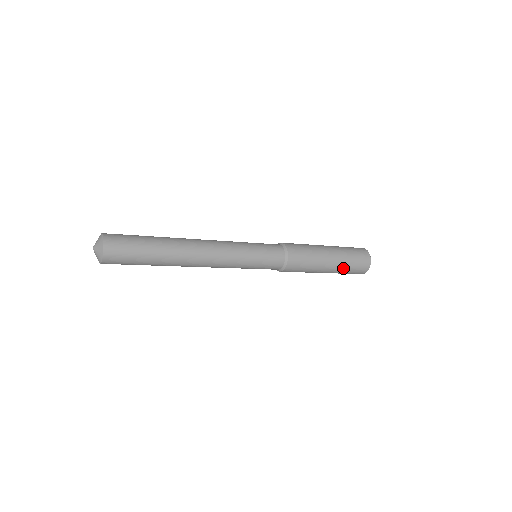
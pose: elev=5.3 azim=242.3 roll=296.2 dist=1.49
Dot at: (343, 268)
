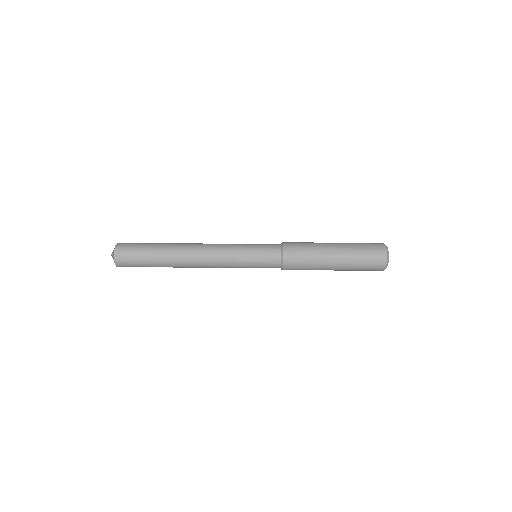
Dot at: (352, 265)
